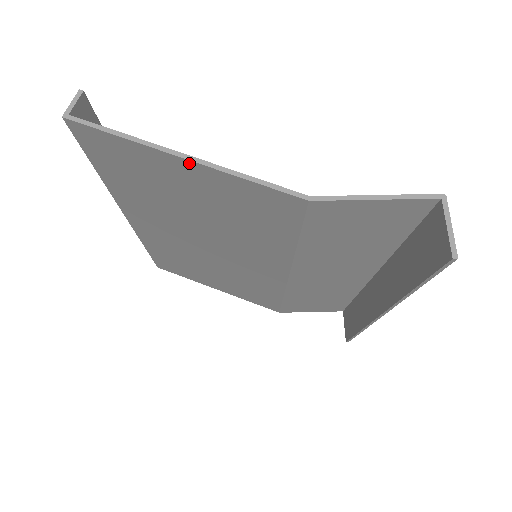
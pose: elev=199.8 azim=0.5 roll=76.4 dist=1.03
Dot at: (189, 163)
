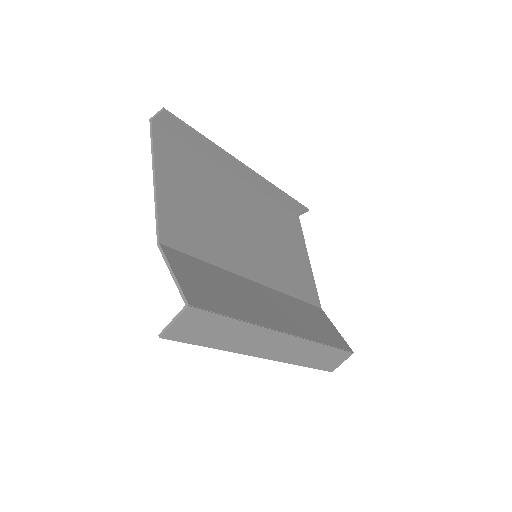
Dot at: (156, 182)
